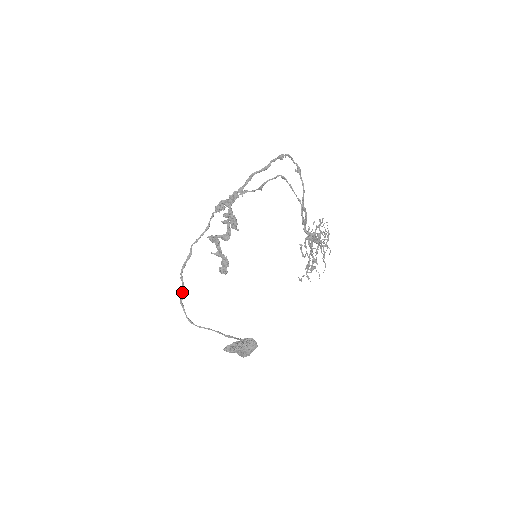
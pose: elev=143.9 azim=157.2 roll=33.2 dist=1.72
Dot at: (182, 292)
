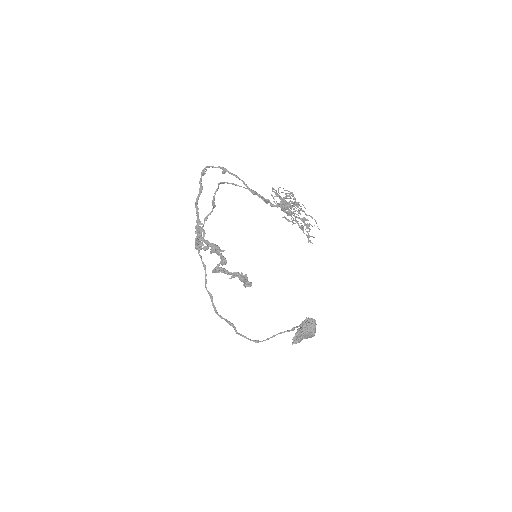
Dot at: occluded
